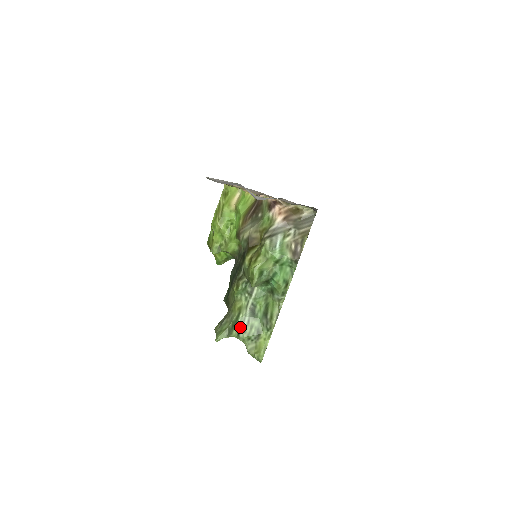
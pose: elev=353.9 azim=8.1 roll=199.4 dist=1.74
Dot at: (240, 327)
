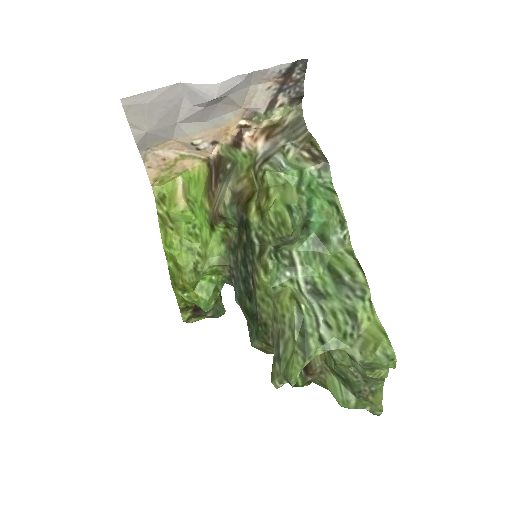
Dot at: (315, 327)
